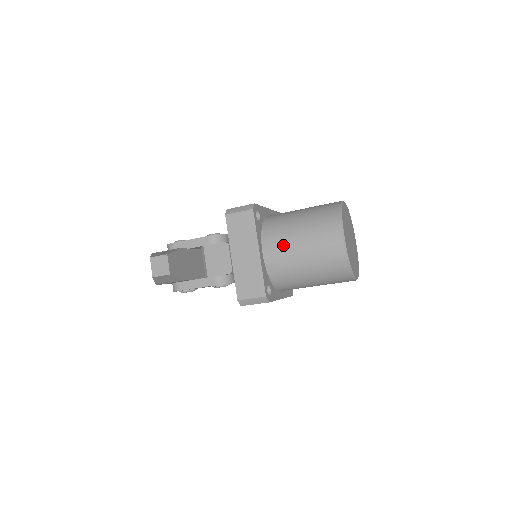
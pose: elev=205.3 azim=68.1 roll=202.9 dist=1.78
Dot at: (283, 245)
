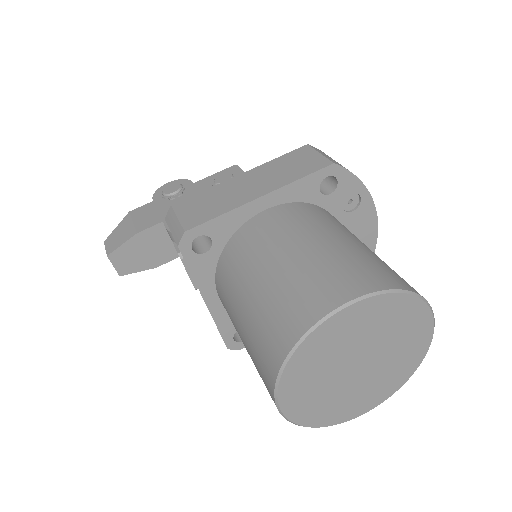
Dot at: (230, 317)
